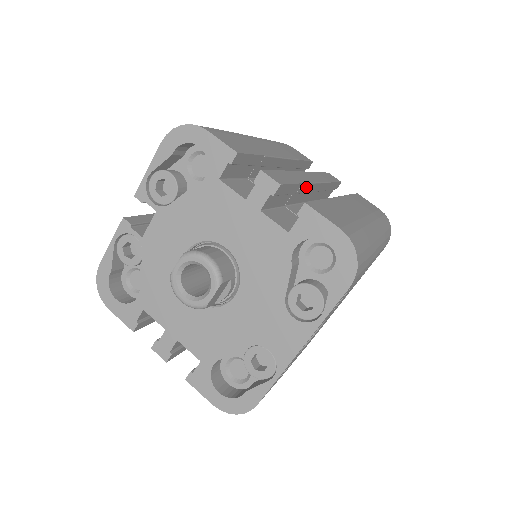
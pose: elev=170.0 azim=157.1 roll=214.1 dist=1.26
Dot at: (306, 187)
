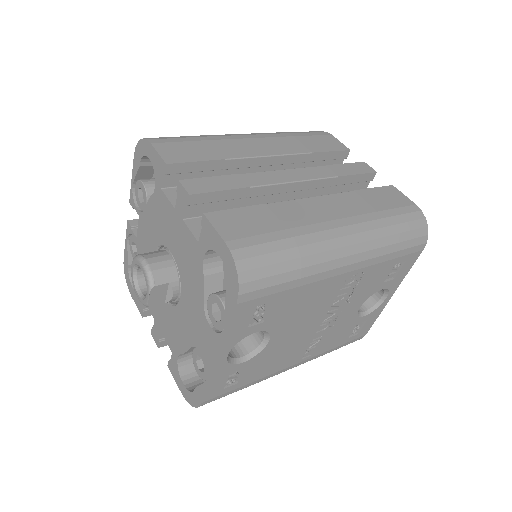
Dot at: (267, 189)
